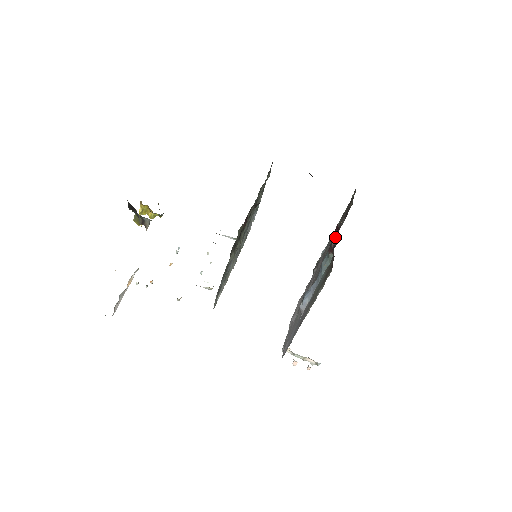
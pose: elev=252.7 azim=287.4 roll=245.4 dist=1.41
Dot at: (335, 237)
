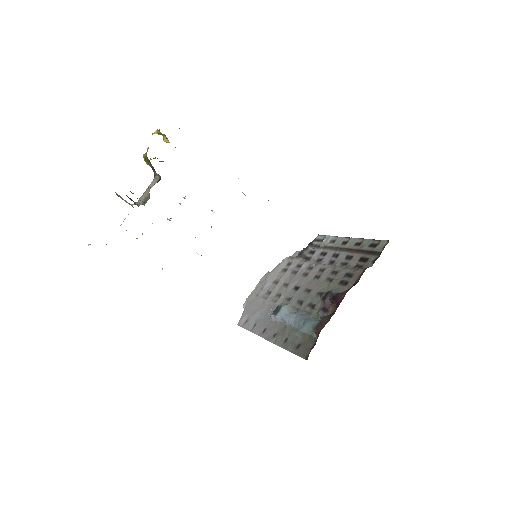
Dot at: (332, 303)
